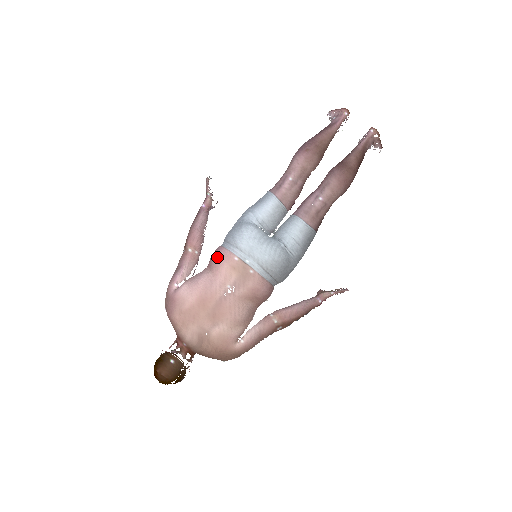
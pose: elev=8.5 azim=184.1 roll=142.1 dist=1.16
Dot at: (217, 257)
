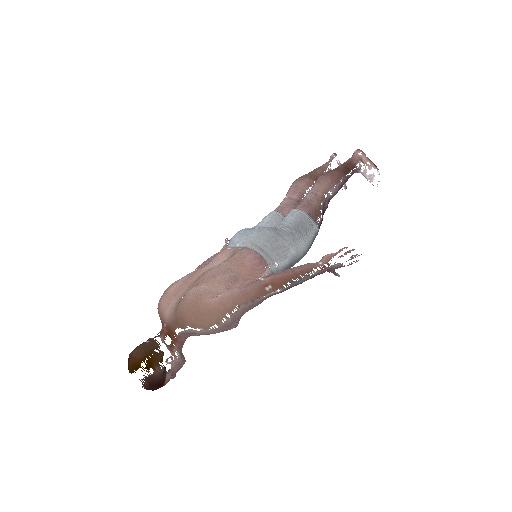
Dot at: occluded
